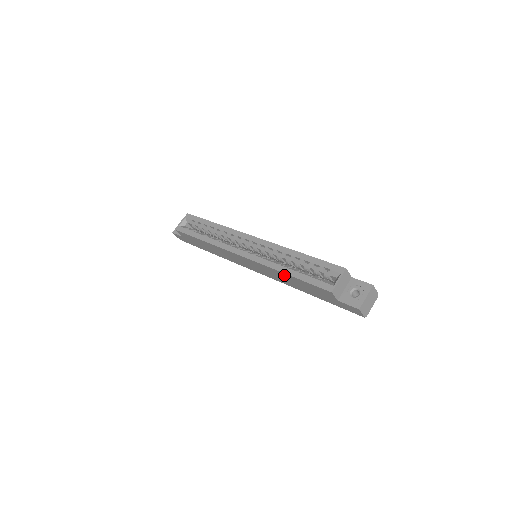
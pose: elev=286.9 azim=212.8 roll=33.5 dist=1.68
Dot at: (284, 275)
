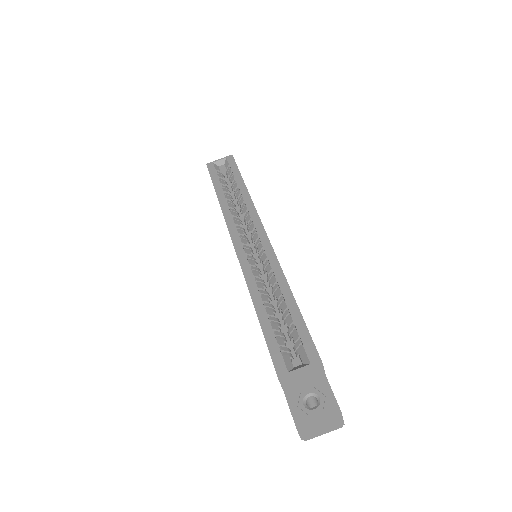
Dot at: occluded
